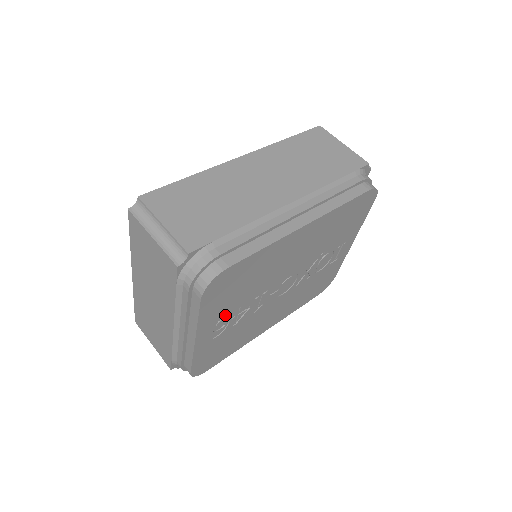
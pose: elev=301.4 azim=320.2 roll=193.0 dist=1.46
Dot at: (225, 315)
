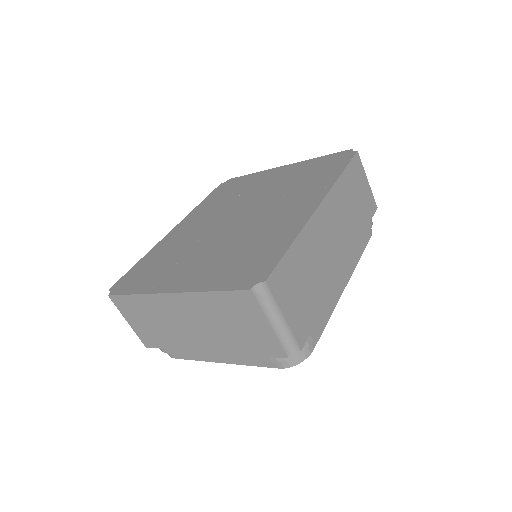
Dot at: occluded
